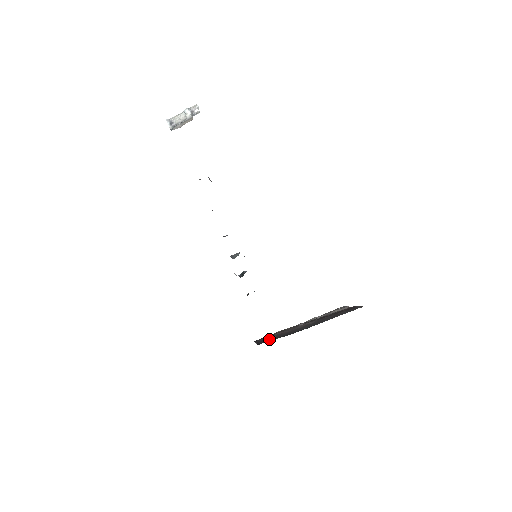
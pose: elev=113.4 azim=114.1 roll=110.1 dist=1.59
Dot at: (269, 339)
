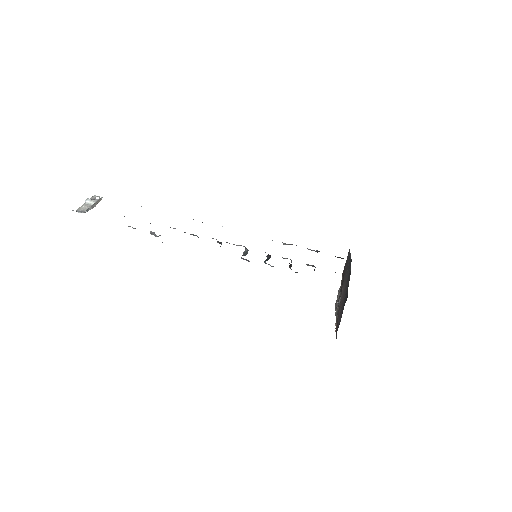
Dot at: occluded
